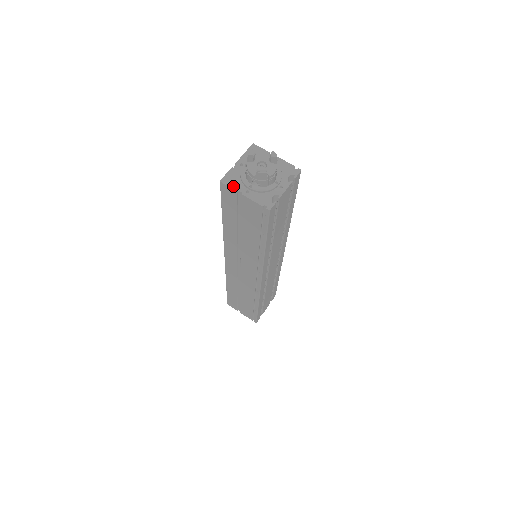
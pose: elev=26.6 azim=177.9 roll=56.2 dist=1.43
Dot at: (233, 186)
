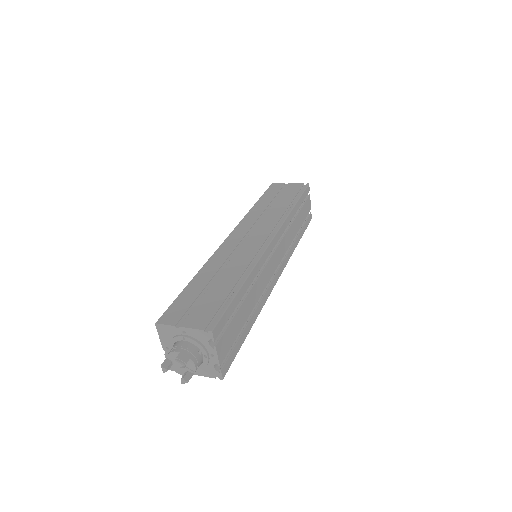
Dot at: occluded
